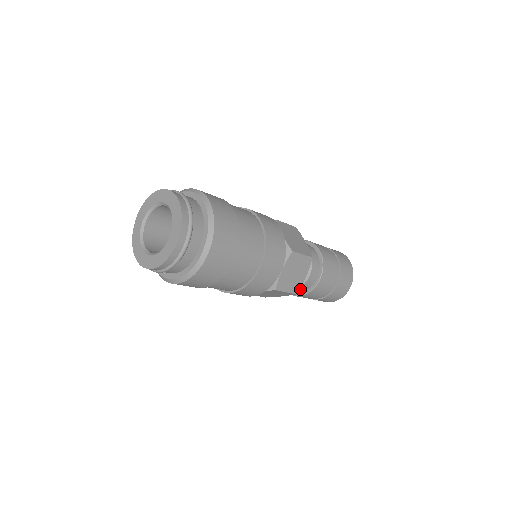
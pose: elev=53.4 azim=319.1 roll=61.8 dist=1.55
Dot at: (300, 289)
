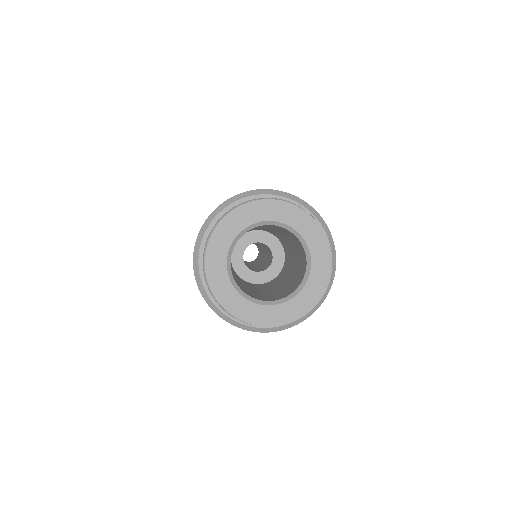
Dot at: occluded
